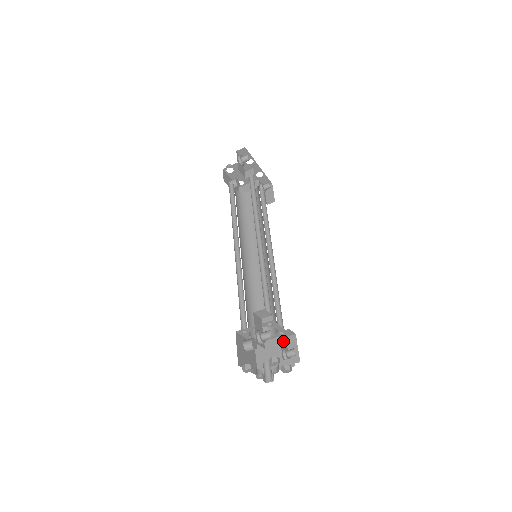
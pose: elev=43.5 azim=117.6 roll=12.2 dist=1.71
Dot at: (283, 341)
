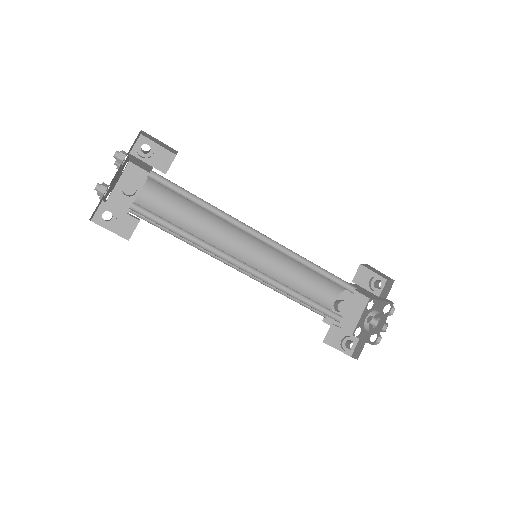
Dot at: (362, 277)
